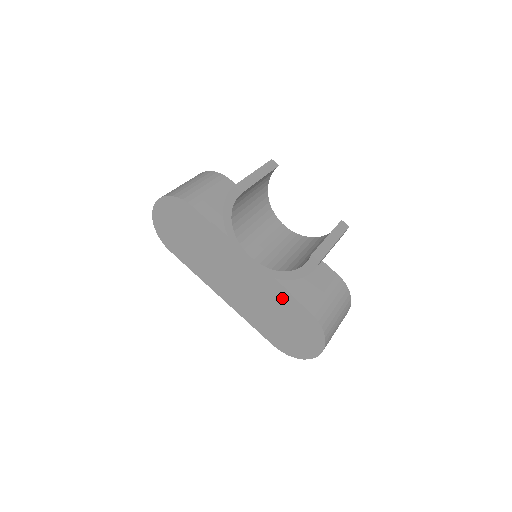
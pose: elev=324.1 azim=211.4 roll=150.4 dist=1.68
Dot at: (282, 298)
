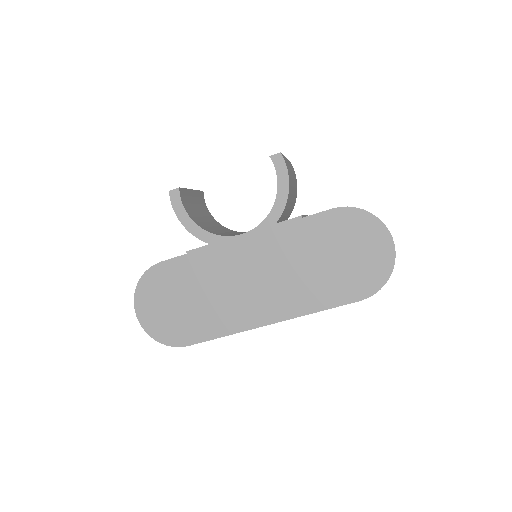
Dot at: (302, 233)
